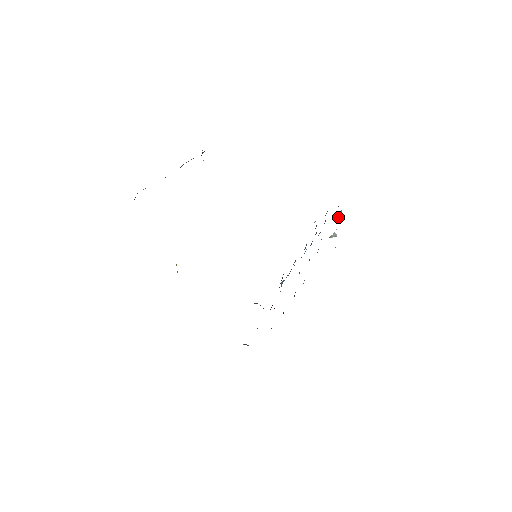
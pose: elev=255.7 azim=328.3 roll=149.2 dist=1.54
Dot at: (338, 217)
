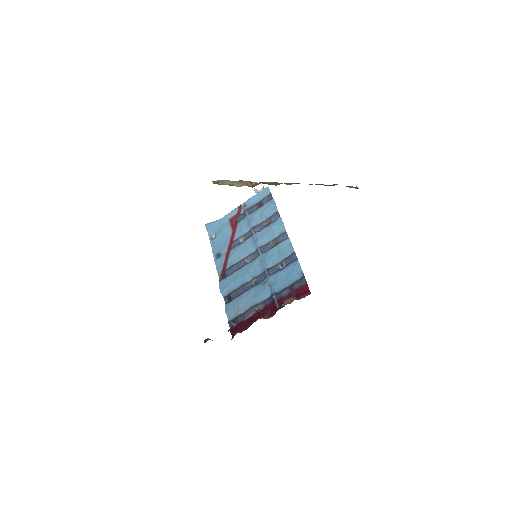
Dot at: occluded
